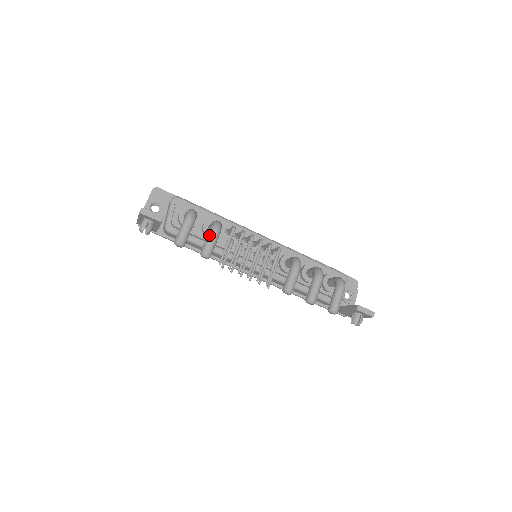
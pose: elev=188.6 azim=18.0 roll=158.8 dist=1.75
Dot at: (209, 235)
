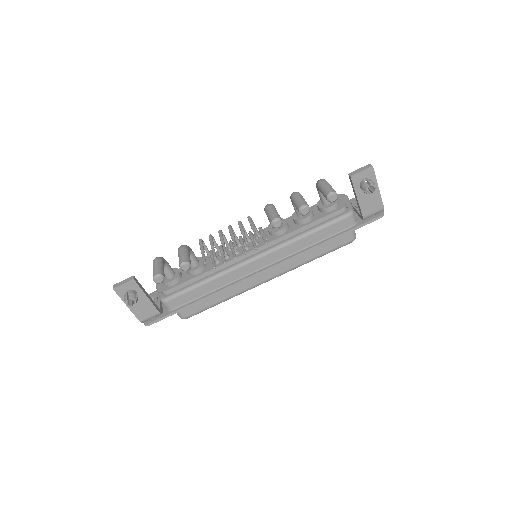
Dot at: (178, 254)
